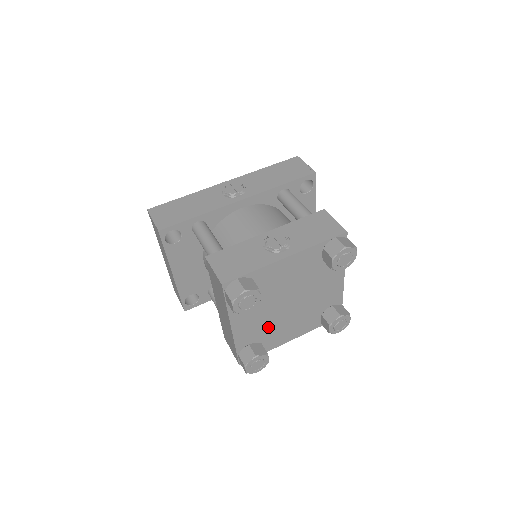
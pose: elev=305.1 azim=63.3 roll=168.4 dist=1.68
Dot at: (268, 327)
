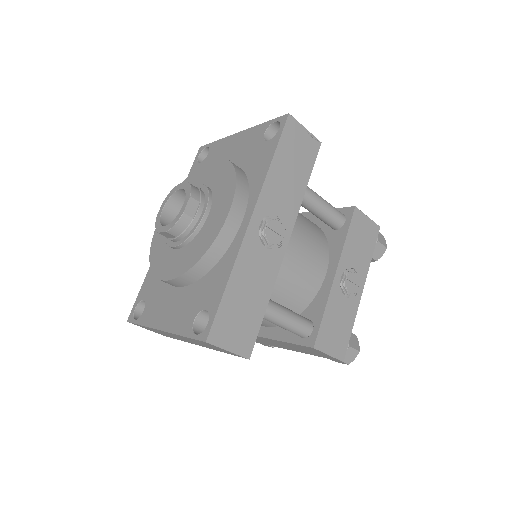
Dot at: occluded
